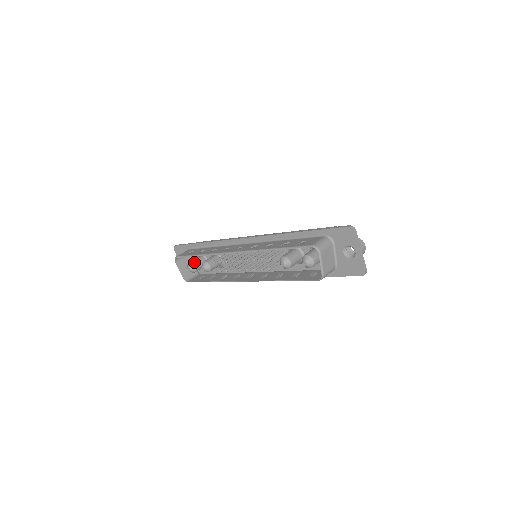
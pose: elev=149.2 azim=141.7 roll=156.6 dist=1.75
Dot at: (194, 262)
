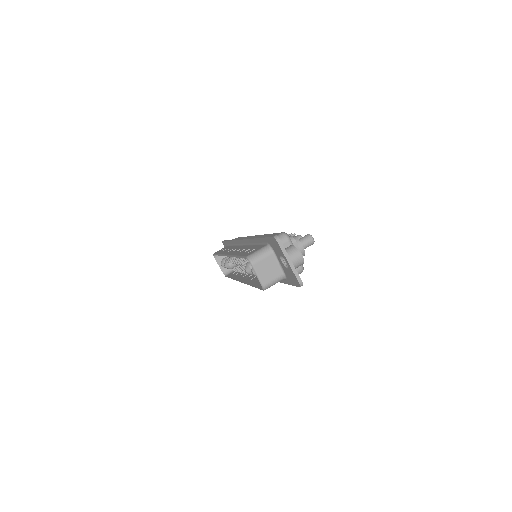
Dot at: (225, 259)
